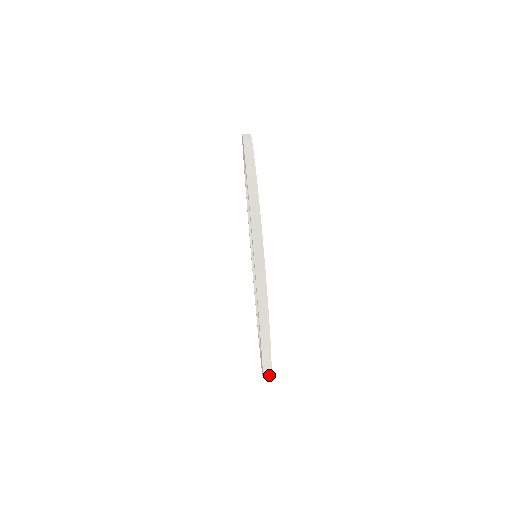
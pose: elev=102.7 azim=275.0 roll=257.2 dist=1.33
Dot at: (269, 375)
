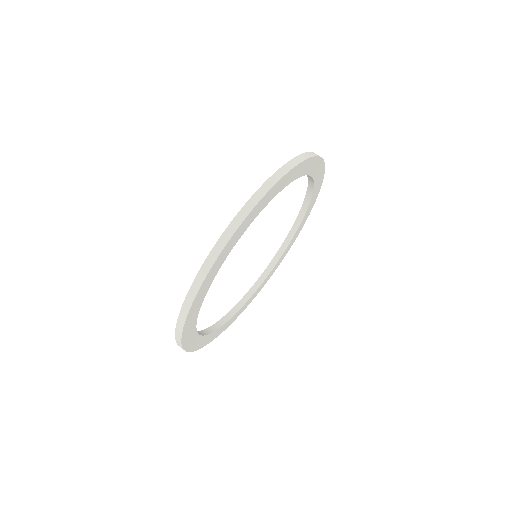
Dot at: (223, 245)
